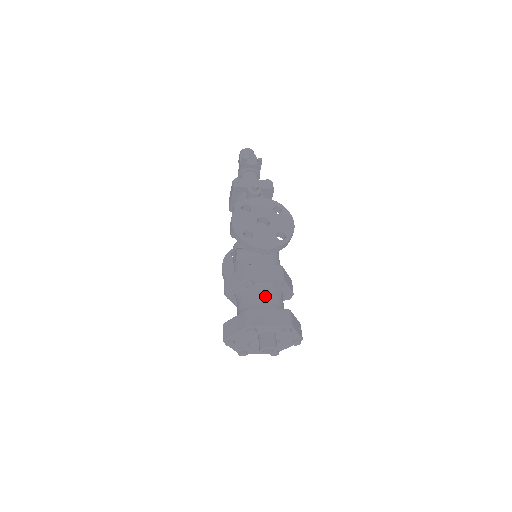
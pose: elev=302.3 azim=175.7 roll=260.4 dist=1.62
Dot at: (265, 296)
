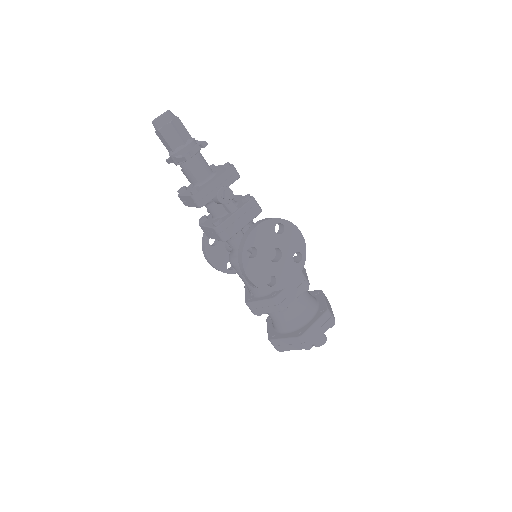
Dot at: (299, 306)
